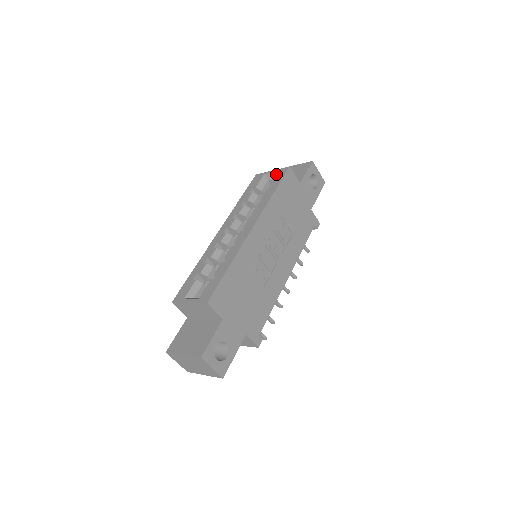
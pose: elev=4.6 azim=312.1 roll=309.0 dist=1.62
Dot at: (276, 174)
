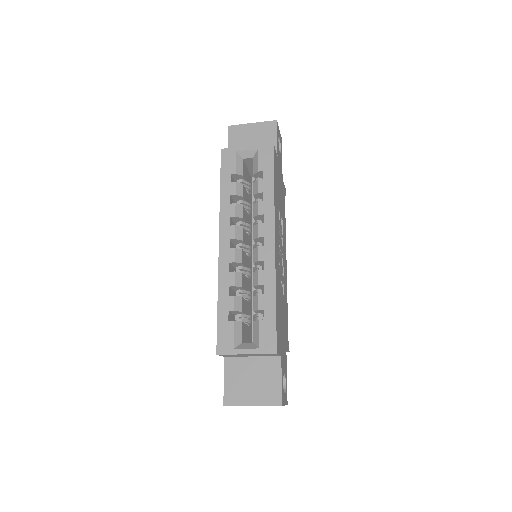
Dot at: (258, 154)
